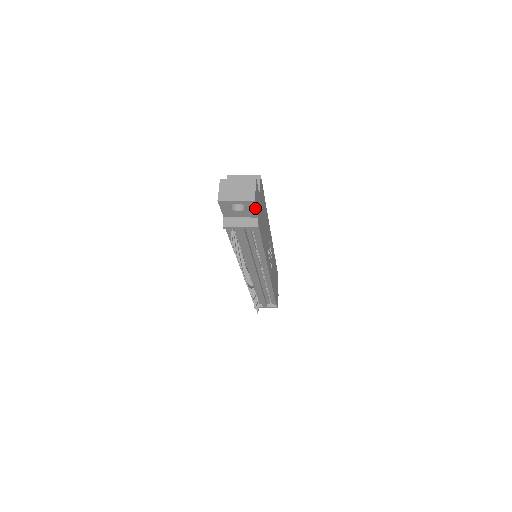
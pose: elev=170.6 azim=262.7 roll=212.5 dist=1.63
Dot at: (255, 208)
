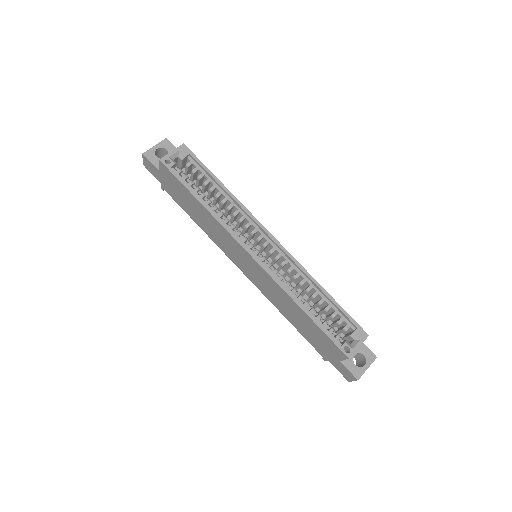
Dot at: occluded
